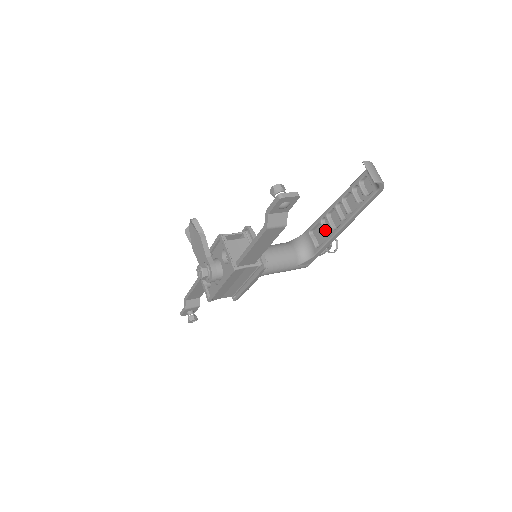
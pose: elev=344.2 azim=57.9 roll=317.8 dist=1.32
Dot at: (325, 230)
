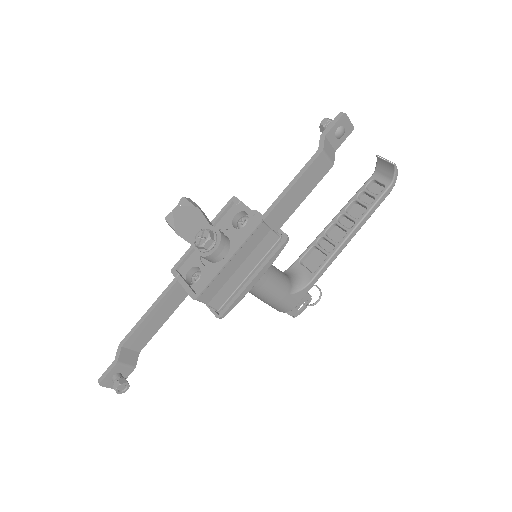
Dot at: (324, 249)
